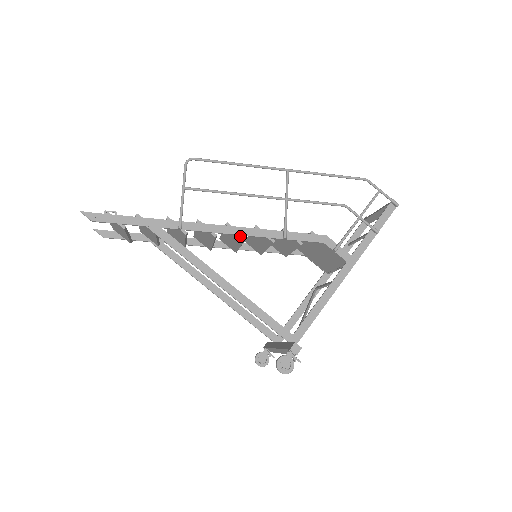
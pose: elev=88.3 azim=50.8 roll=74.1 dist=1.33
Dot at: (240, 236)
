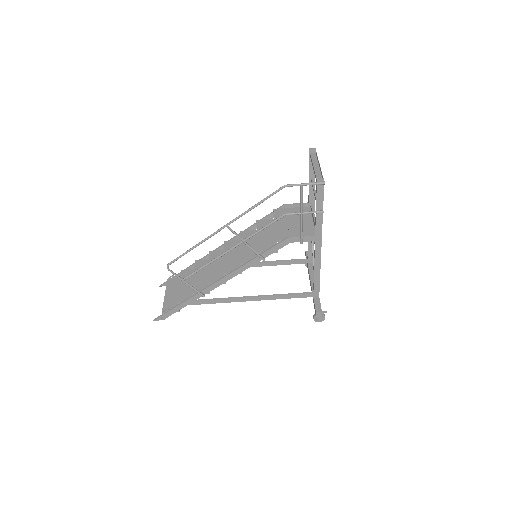
Dot at: occluded
